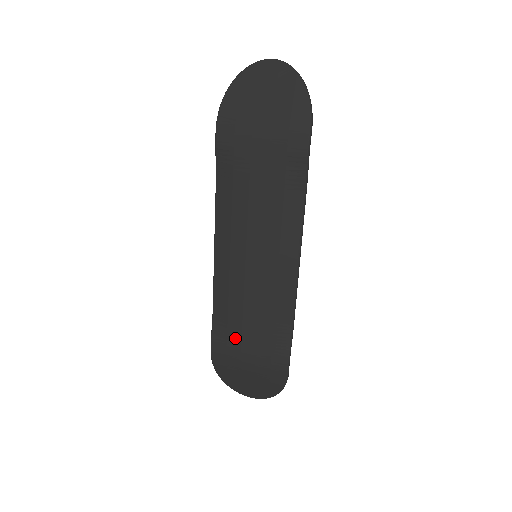
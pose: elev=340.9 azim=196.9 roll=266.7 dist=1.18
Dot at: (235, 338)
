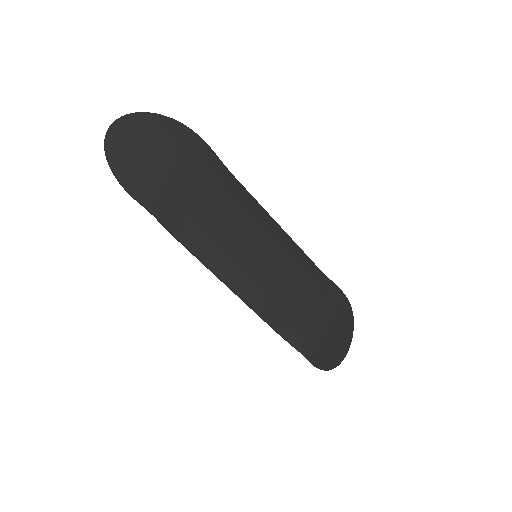
Dot at: (308, 324)
